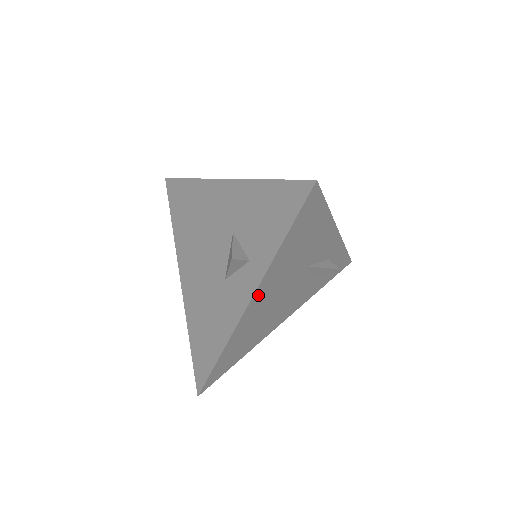
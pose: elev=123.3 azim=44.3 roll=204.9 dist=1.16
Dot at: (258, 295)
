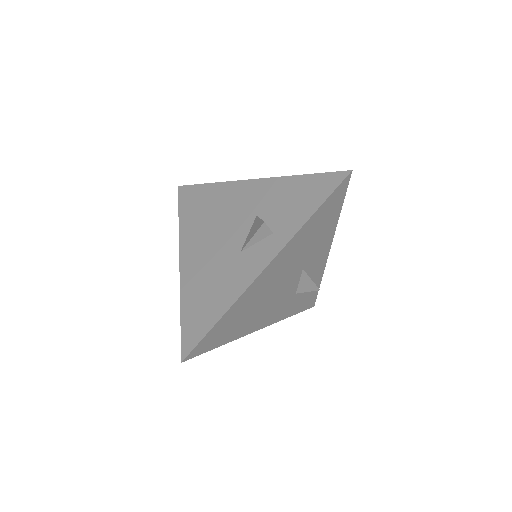
Dot at: (275, 263)
